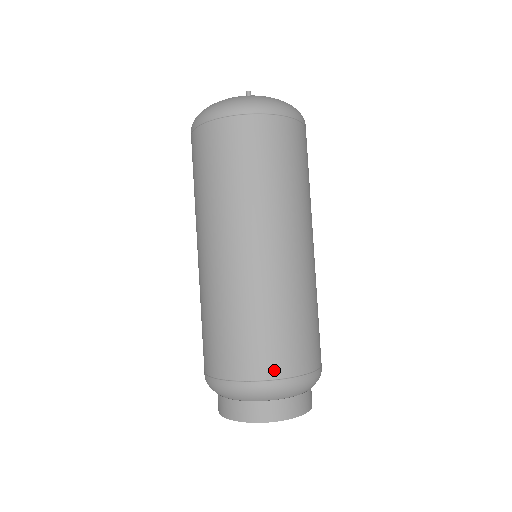
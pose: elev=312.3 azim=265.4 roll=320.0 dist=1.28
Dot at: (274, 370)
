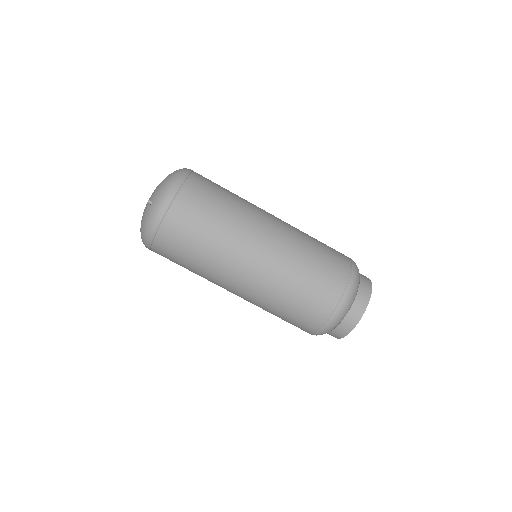
Dot at: (334, 297)
